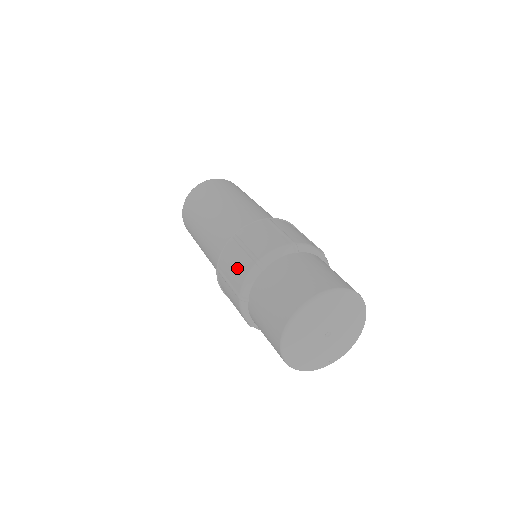
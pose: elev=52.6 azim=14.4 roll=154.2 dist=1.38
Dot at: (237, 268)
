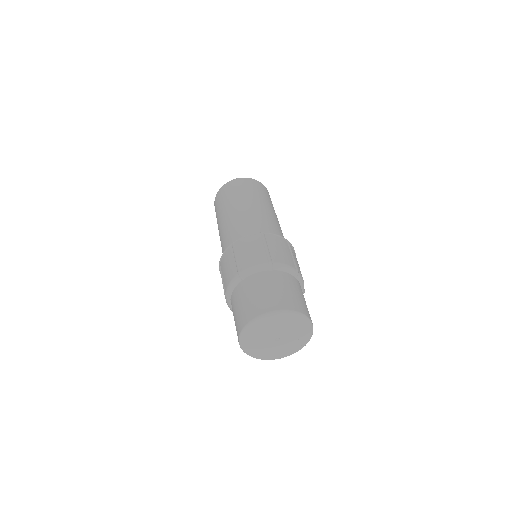
Dot at: occluded
